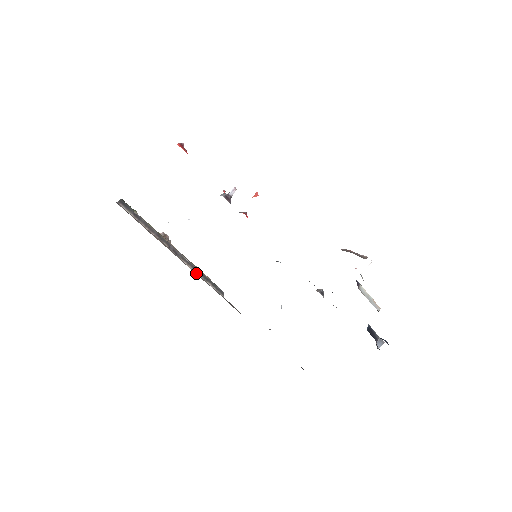
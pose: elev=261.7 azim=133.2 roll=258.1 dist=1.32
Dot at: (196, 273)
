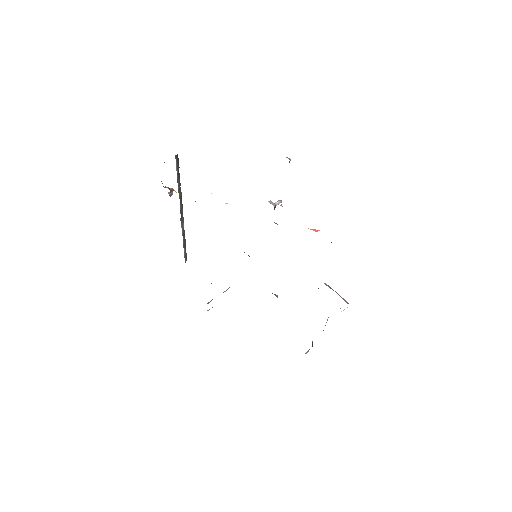
Dot at: (183, 239)
